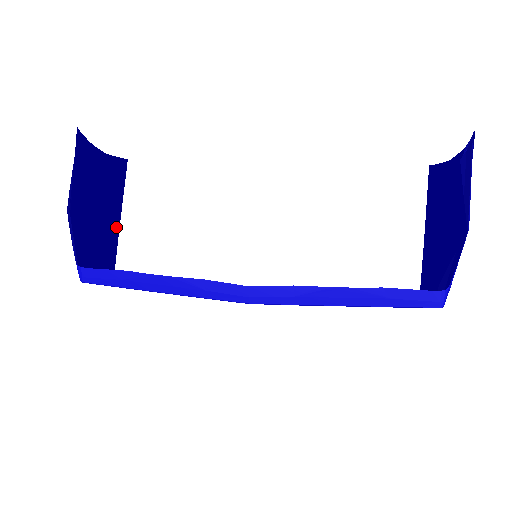
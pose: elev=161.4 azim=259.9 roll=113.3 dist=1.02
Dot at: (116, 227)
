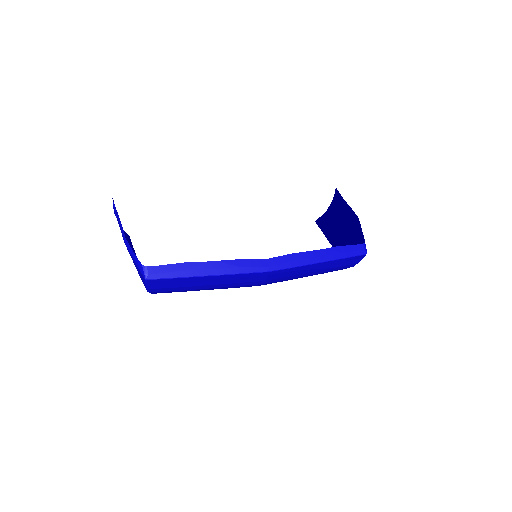
Dot at: occluded
